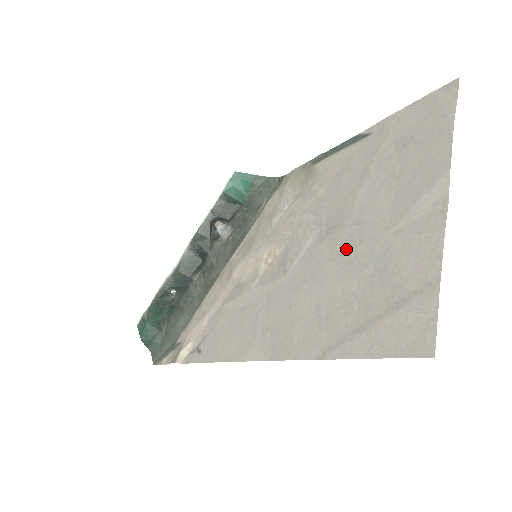
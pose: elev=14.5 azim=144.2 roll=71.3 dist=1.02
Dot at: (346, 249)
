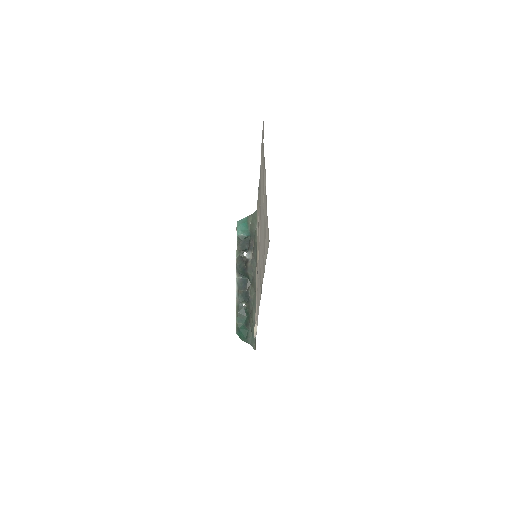
Dot at: (261, 223)
